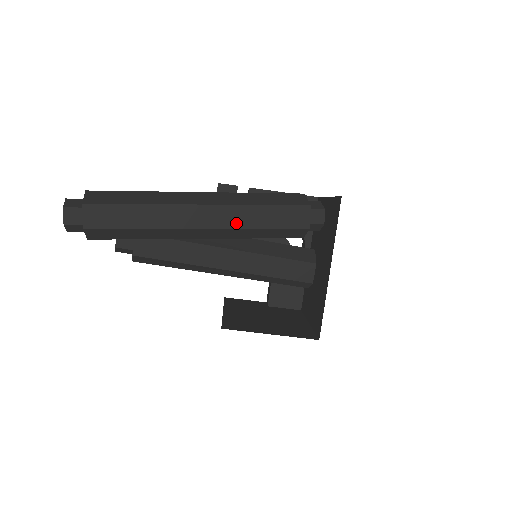
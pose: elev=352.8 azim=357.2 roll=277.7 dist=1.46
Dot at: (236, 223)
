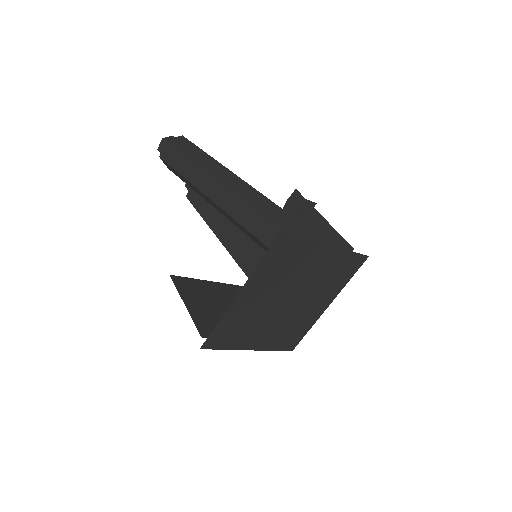
Dot at: (227, 207)
